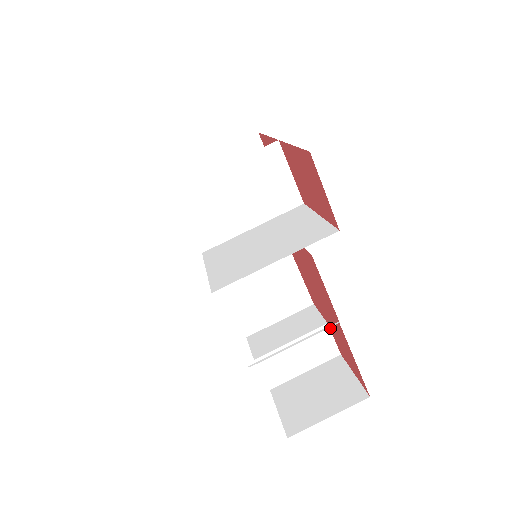
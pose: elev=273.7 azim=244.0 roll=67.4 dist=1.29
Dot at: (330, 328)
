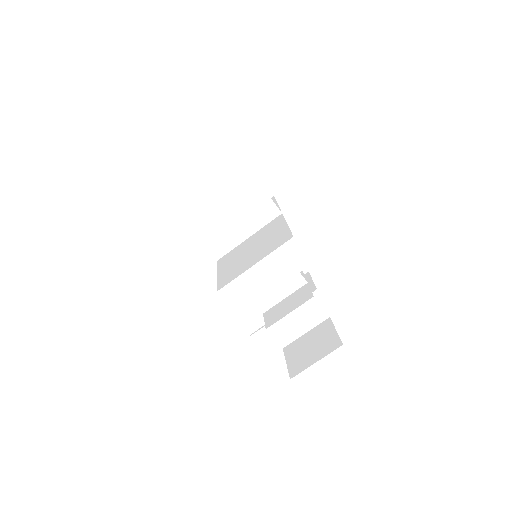
Dot at: (316, 300)
